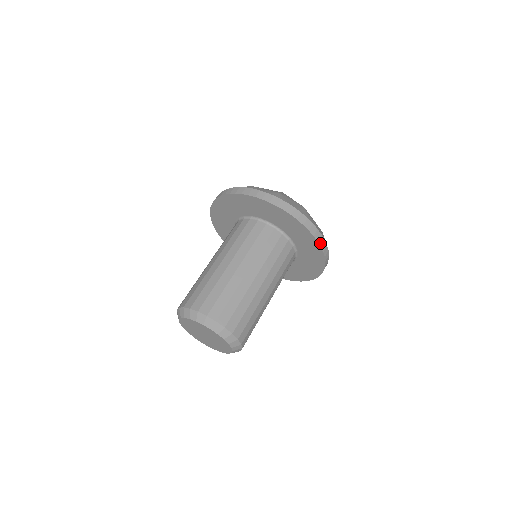
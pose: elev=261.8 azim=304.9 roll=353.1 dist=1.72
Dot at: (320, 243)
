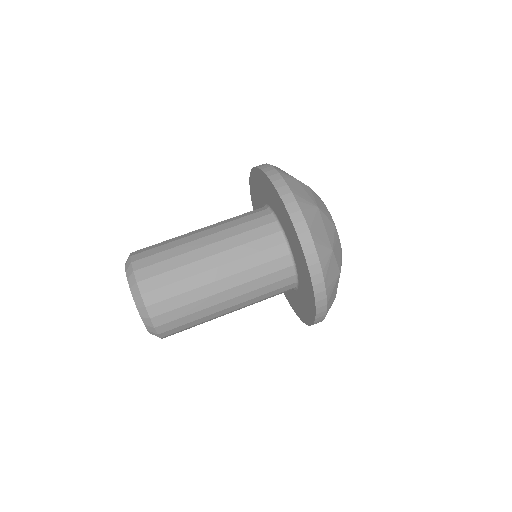
Dot at: (306, 250)
